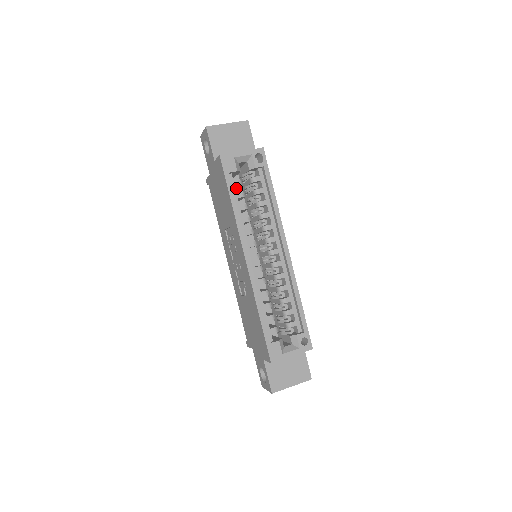
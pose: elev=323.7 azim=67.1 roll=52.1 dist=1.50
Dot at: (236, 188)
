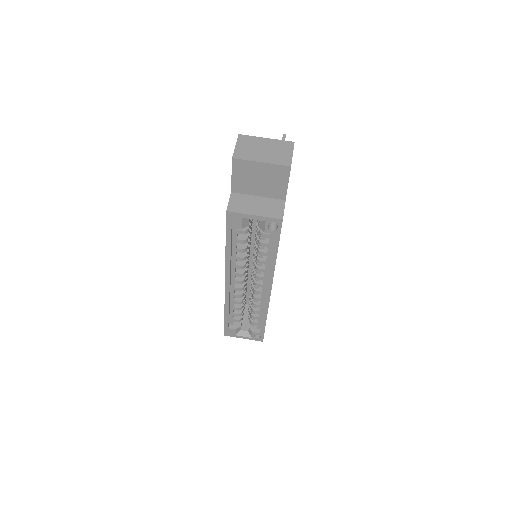
Dot at: occluded
